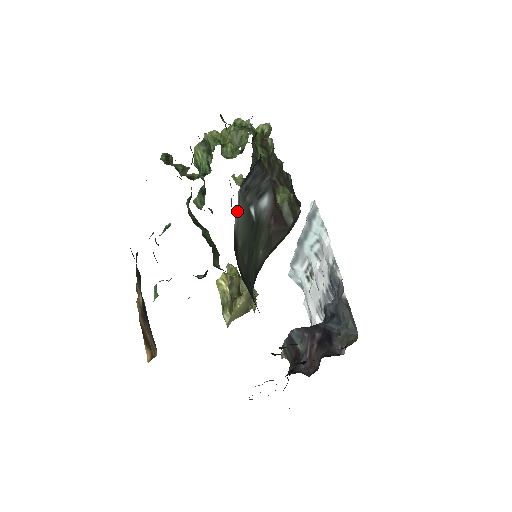
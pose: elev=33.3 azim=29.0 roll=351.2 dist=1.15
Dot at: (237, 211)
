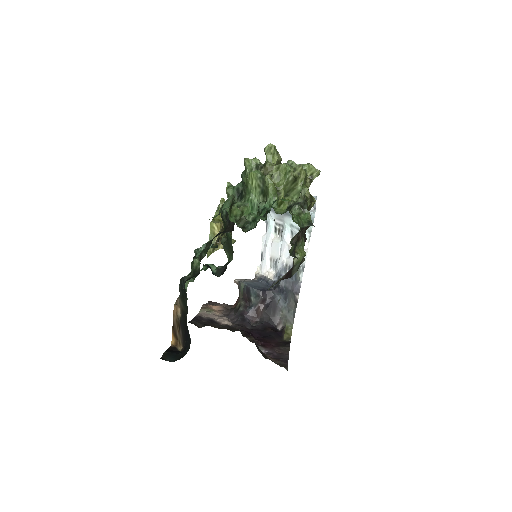
Dot at: occluded
